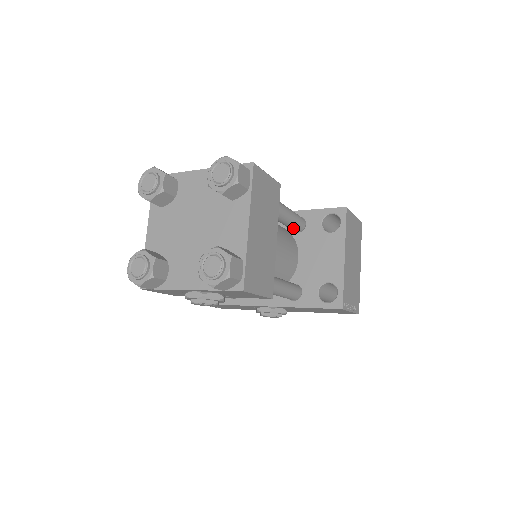
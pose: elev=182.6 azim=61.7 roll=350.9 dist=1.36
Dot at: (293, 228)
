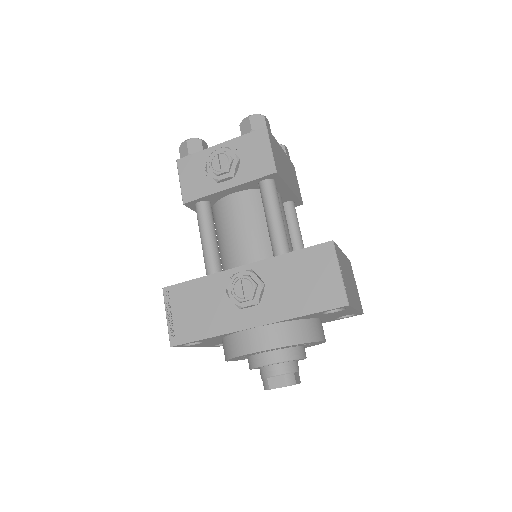
Dot at: occluded
